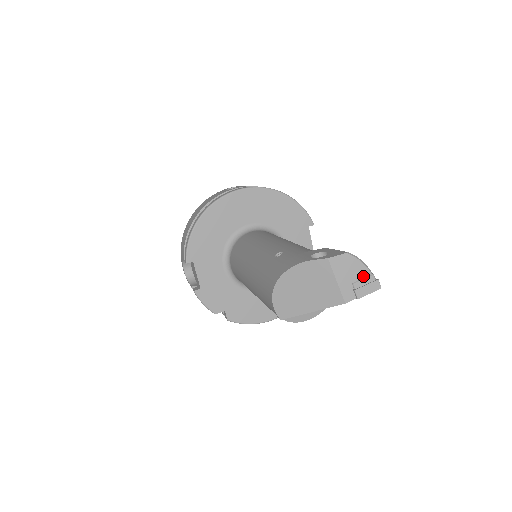
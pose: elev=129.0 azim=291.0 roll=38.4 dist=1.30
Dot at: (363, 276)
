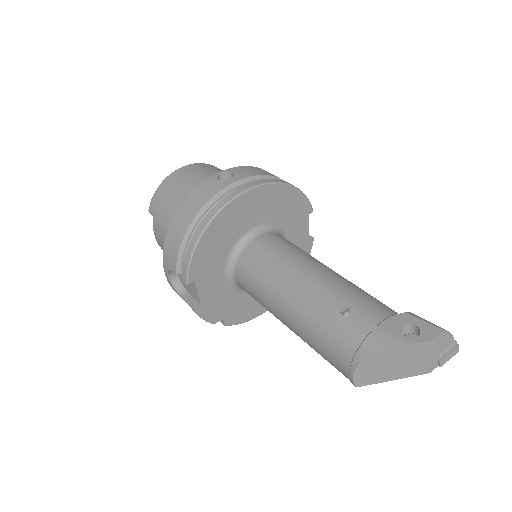
Dot at: (449, 346)
